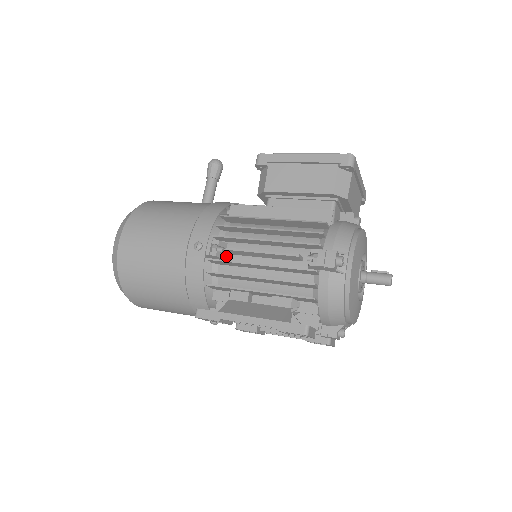
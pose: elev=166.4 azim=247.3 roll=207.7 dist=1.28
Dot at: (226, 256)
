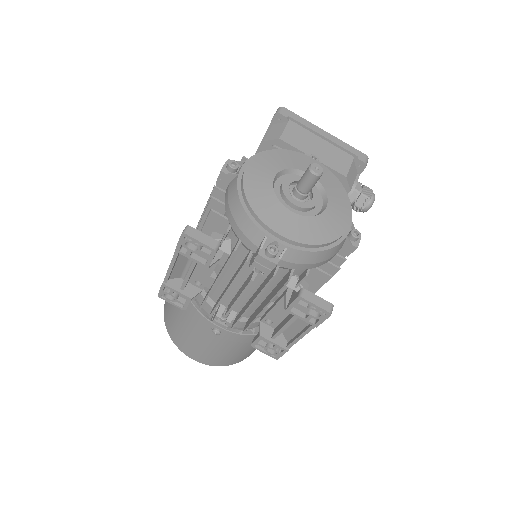
Dot at: occluded
